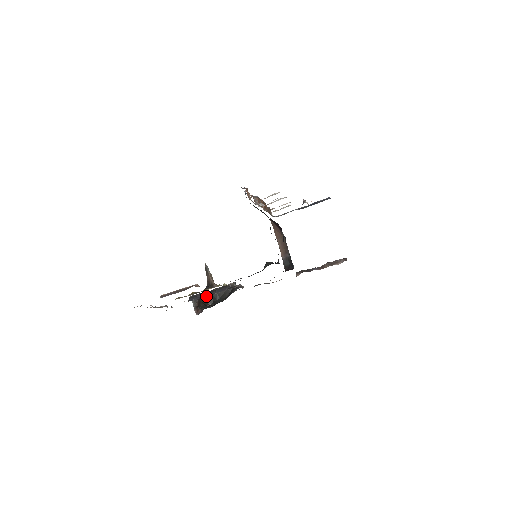
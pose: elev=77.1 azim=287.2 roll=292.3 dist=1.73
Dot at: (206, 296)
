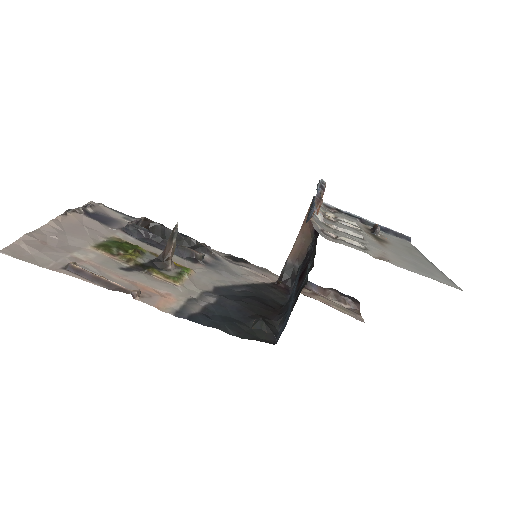
Dot at: (155, 226)
